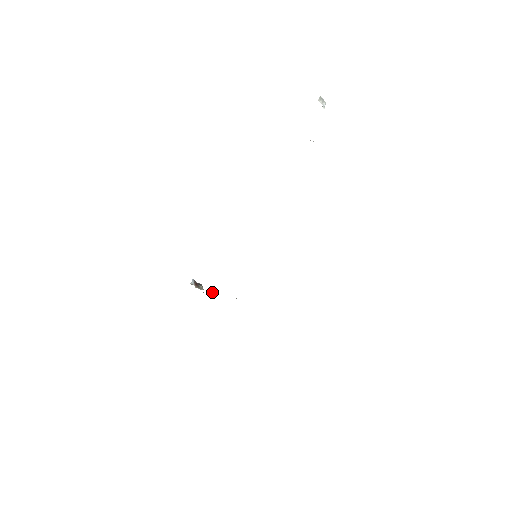
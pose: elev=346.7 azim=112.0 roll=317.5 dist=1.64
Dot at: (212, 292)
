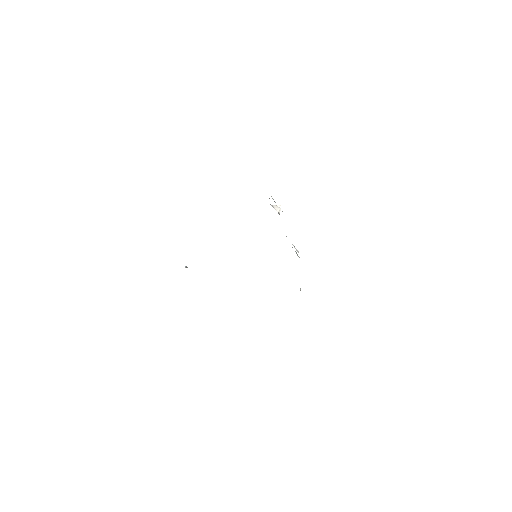
Dot at: occluded
